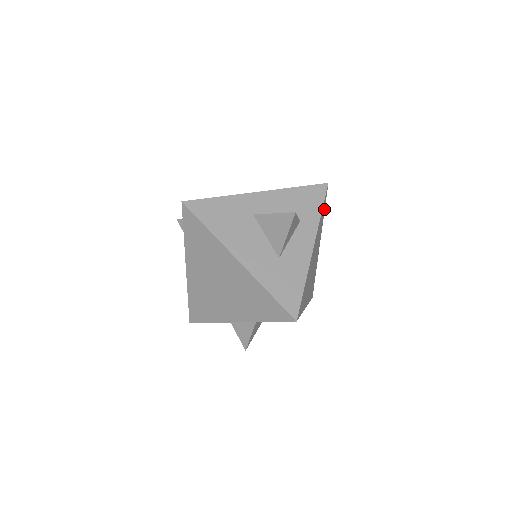
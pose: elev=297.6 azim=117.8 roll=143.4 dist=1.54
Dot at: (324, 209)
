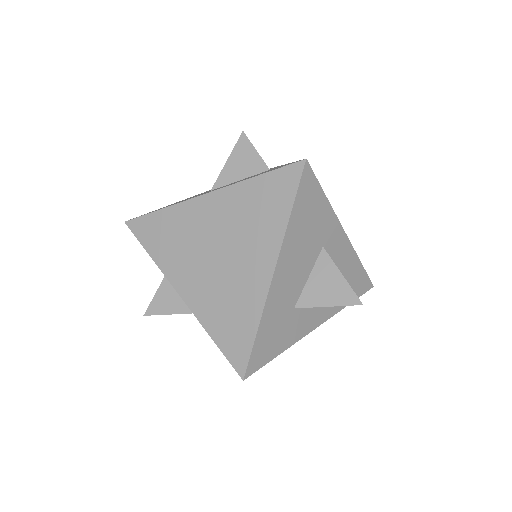
Dot at: occluded
